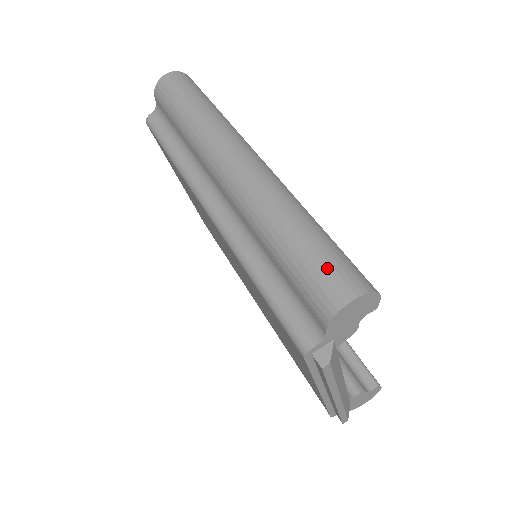
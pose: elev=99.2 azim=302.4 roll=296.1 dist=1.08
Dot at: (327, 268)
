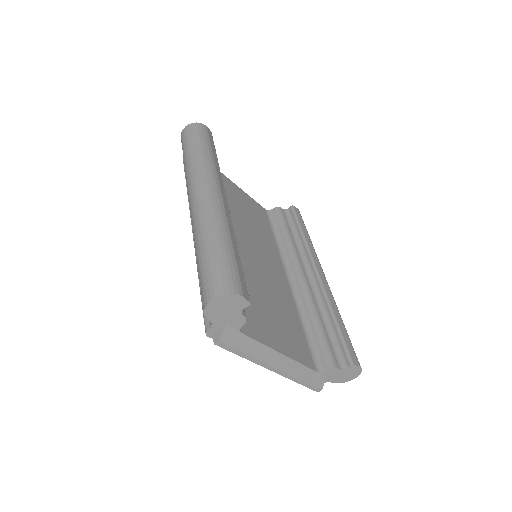
Dot at: (208, 277)
